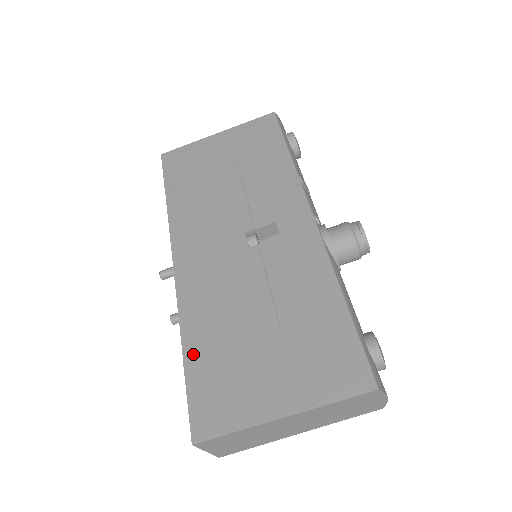
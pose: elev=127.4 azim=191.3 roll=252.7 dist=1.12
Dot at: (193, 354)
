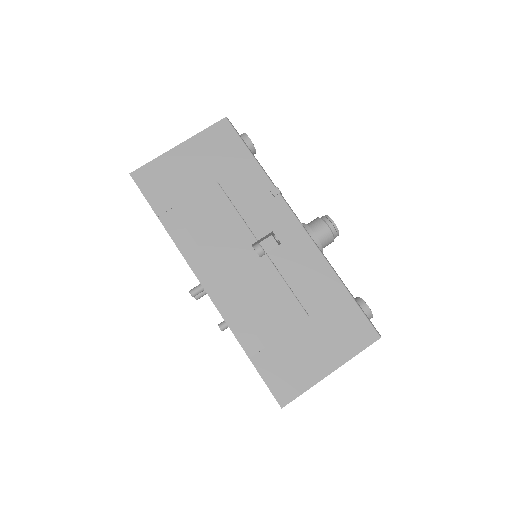
Dot at: (254, 351)
